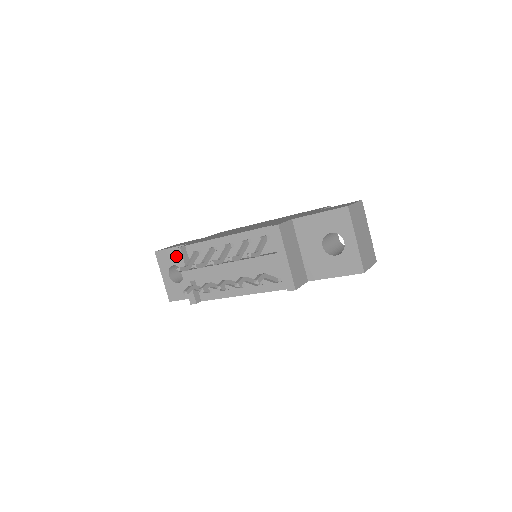
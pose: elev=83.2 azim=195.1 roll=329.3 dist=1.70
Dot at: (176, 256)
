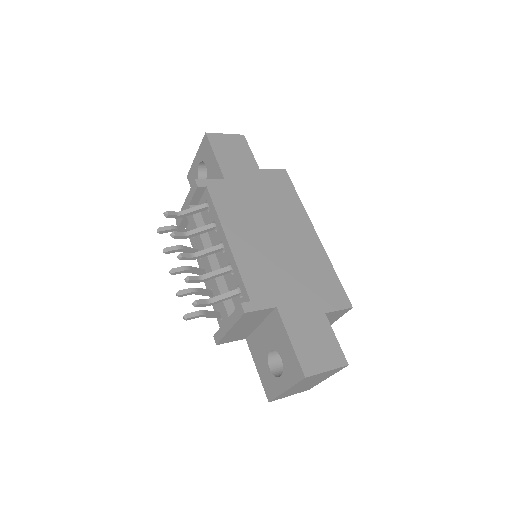
Dot at: (192, 185)
